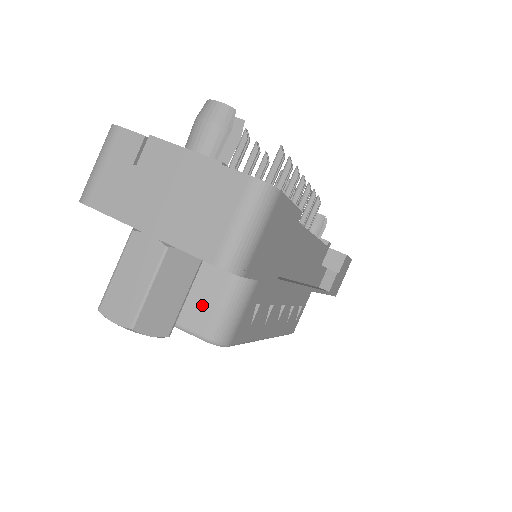
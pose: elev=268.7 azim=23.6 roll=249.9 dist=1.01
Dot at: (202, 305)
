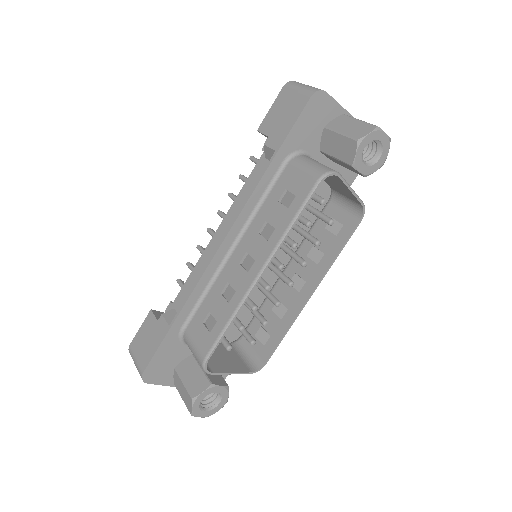
Dot at: occluded
